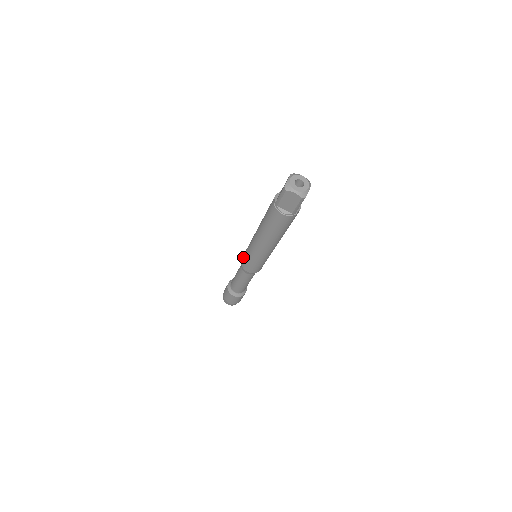
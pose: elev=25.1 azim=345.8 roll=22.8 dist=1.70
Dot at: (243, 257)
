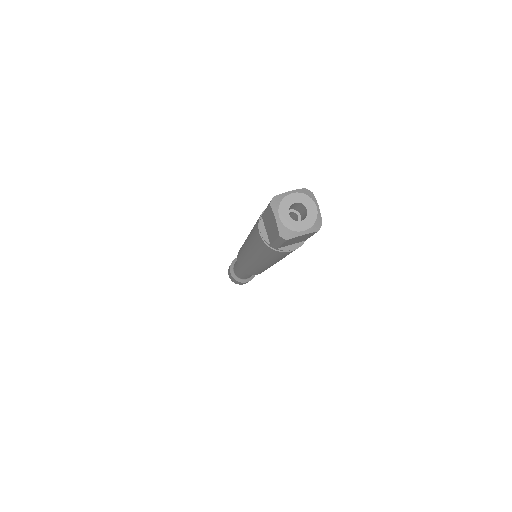
Dot at: (241, 268)
